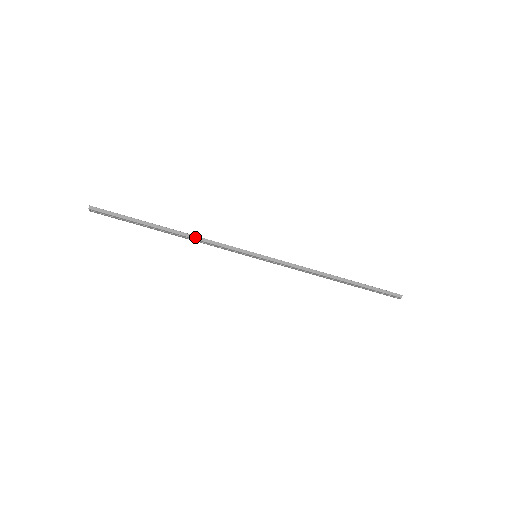
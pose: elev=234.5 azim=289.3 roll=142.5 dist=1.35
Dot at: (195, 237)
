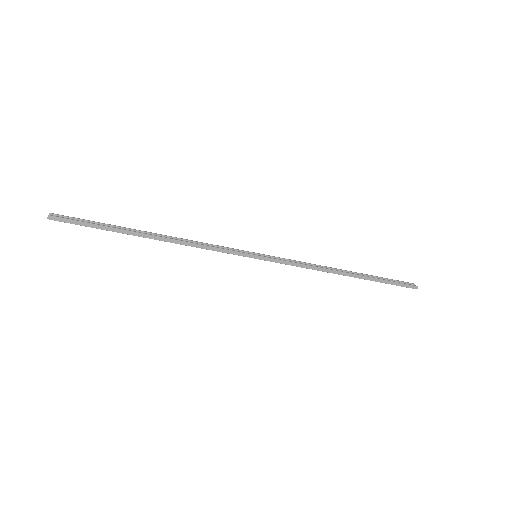
Dot at: (183, 243)
